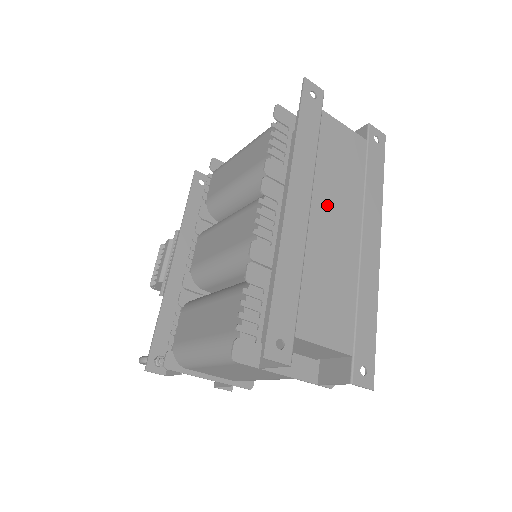
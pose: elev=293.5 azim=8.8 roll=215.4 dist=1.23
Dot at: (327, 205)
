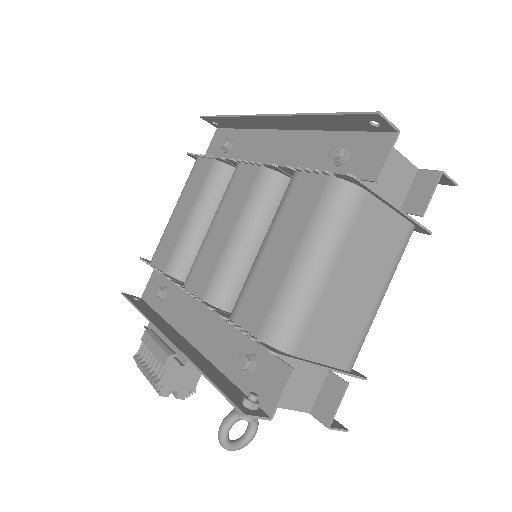
Dot at: occluded
